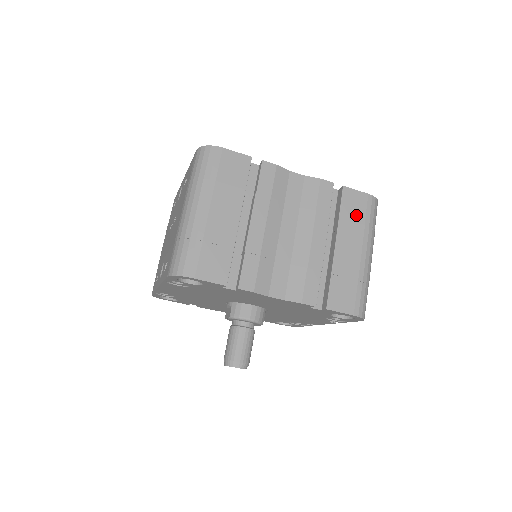
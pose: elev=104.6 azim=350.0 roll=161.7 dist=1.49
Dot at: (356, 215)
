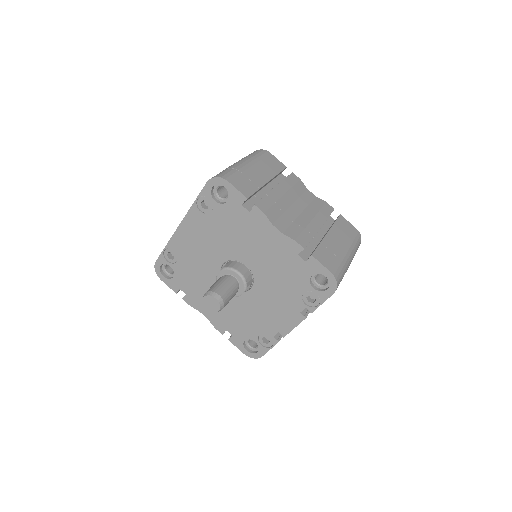
Dot at: (345, 231)
